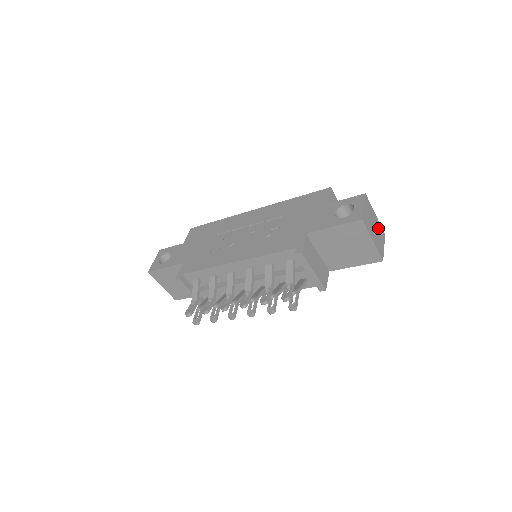
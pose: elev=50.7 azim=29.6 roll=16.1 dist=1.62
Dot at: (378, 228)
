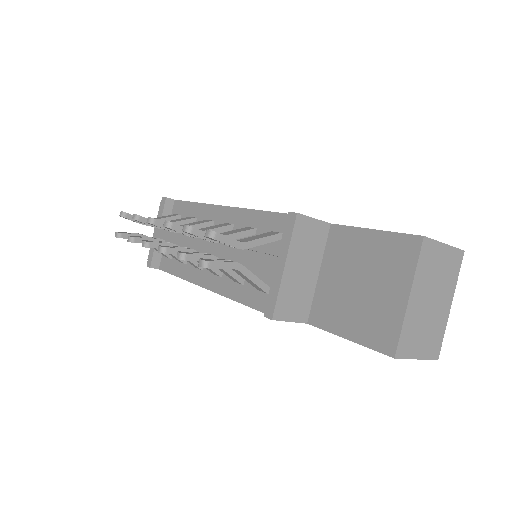
Dot at: (436, 322)
